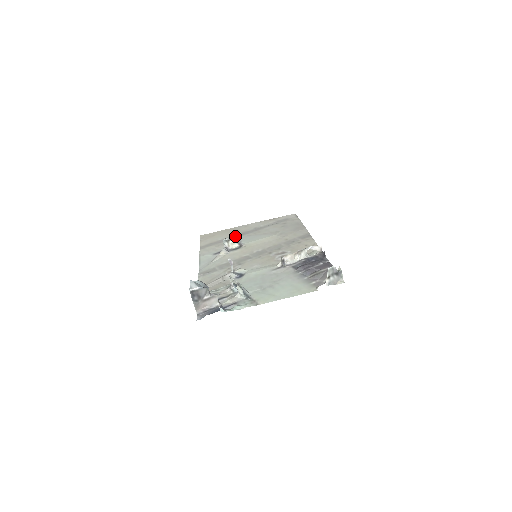
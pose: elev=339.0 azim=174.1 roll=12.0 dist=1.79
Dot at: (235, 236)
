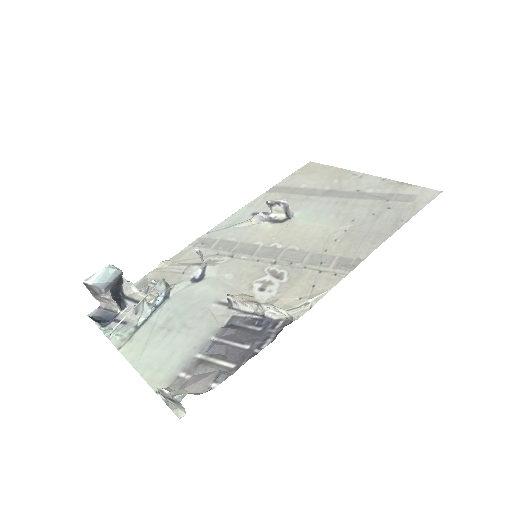
Dot at: (281, 203)
